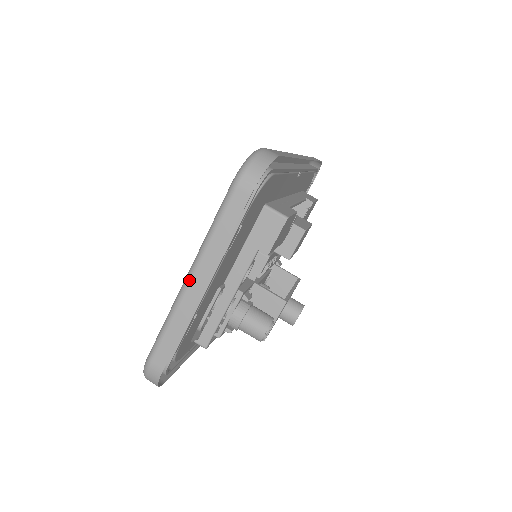
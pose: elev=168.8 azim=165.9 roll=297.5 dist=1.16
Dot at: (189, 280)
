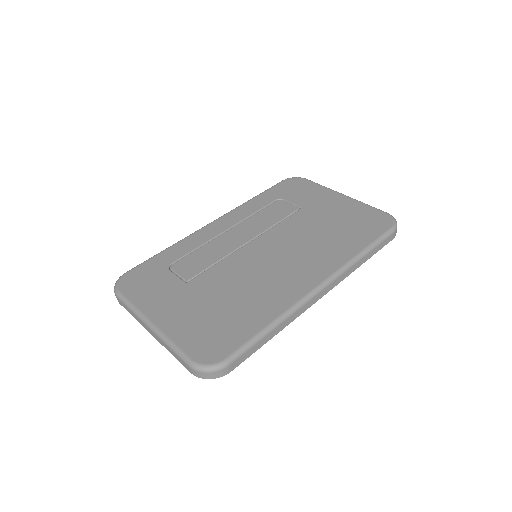
Dot at: (149, 328)
